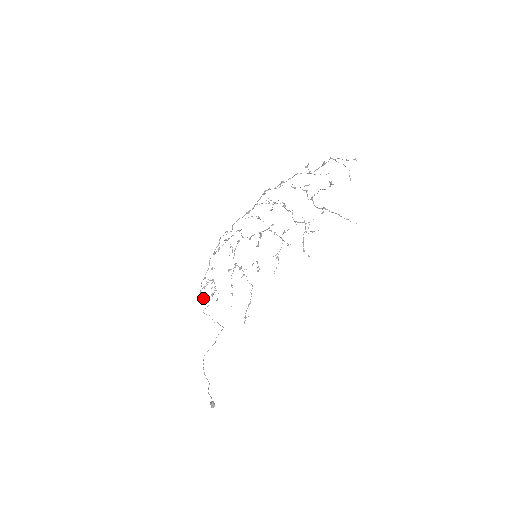
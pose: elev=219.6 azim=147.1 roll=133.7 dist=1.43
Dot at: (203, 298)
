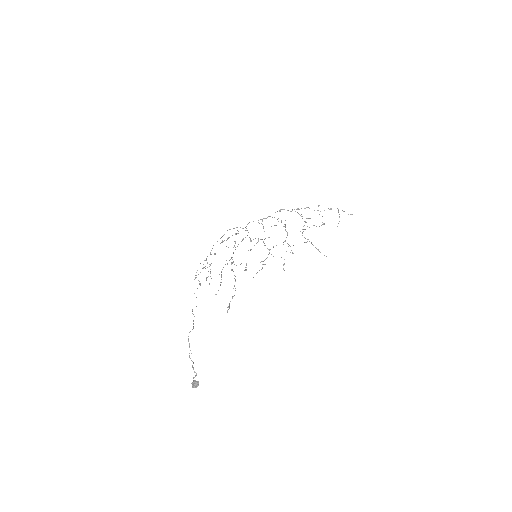
Dot at: occluded
